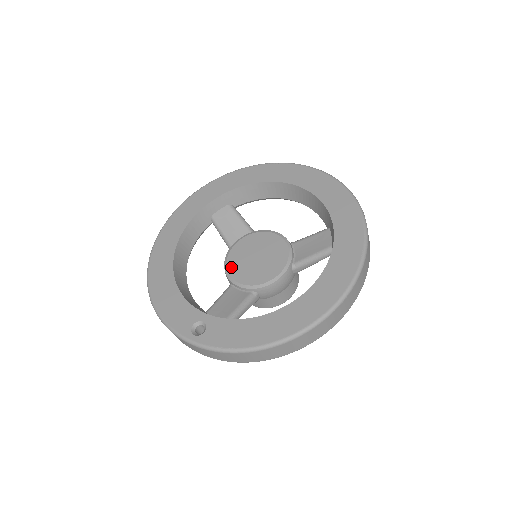
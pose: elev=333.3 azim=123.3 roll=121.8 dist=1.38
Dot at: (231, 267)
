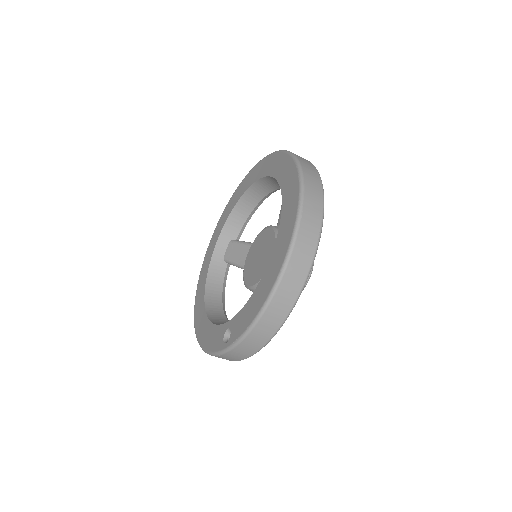
Dot at: (247, 280)
